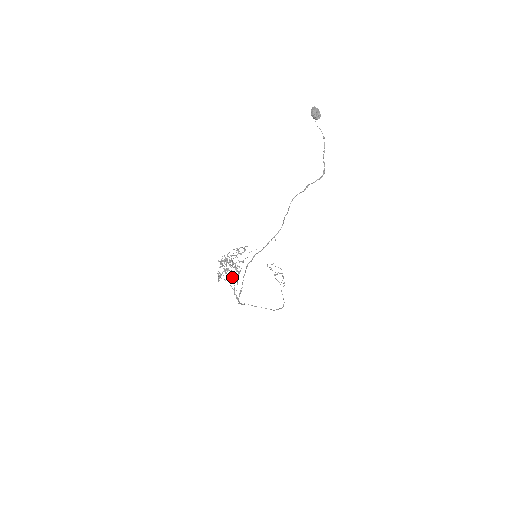
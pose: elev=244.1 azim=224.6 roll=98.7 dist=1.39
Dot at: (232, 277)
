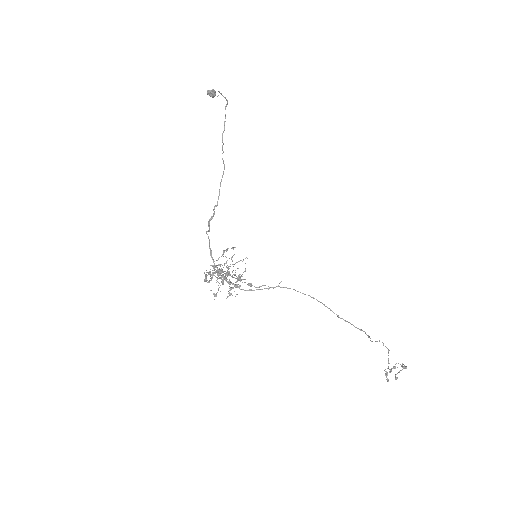
Dot at: occluded
